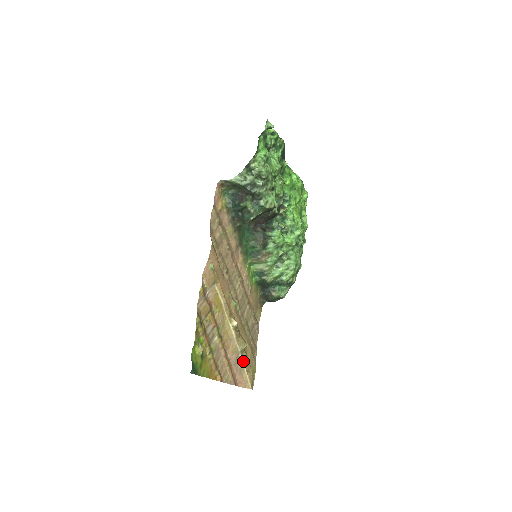
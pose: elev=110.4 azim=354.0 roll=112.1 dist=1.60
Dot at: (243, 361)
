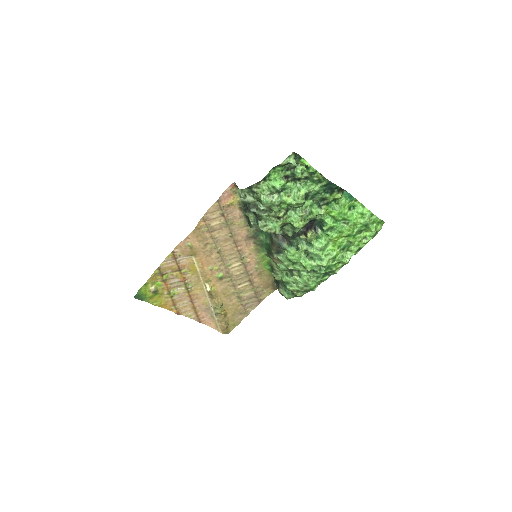
Dot at: (215, 314)
